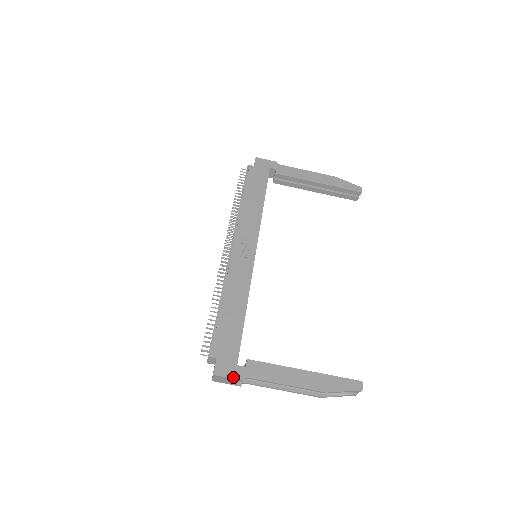
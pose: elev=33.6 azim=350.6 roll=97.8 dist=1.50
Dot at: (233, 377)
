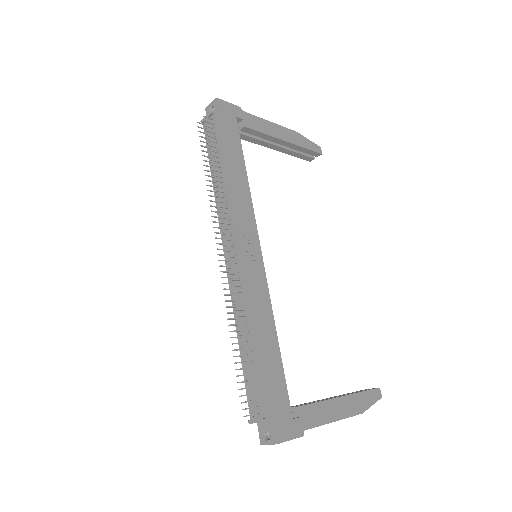
Dot at: (294, 437)
